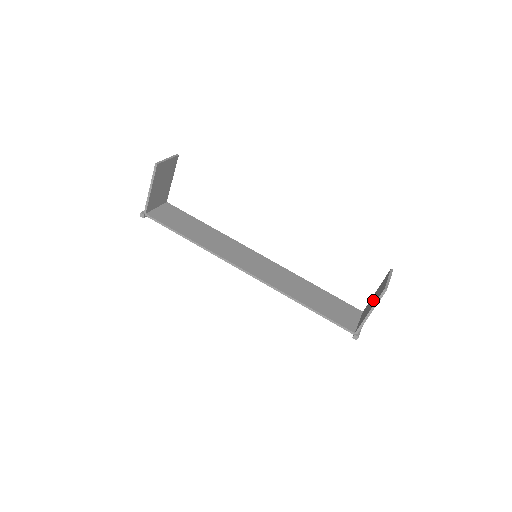
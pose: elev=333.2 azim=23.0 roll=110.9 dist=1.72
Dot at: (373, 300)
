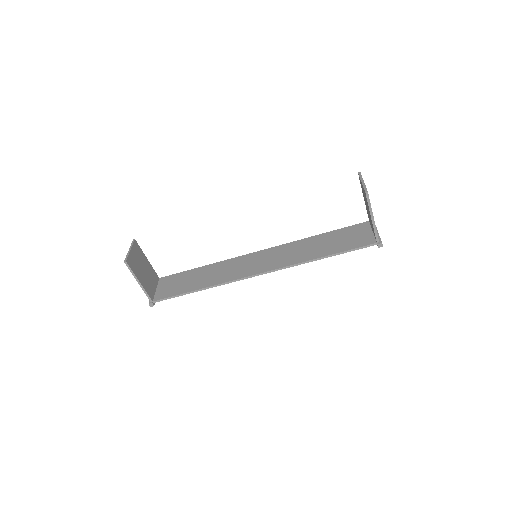
Dot at: (367, 207)
